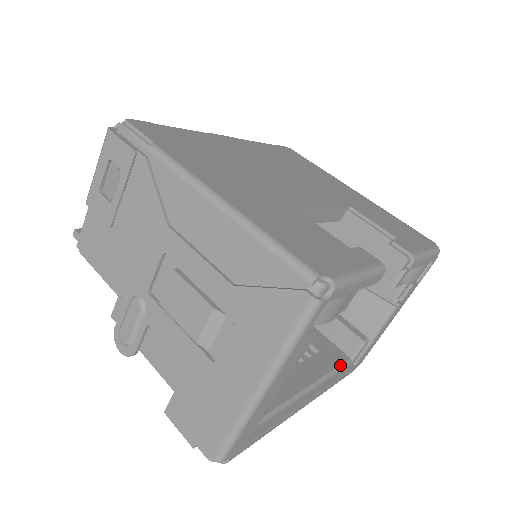
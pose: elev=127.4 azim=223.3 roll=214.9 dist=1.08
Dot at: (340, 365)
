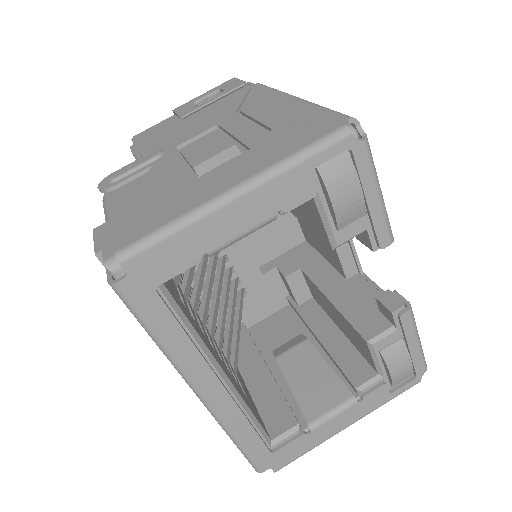
Dot at: (260, 424)
